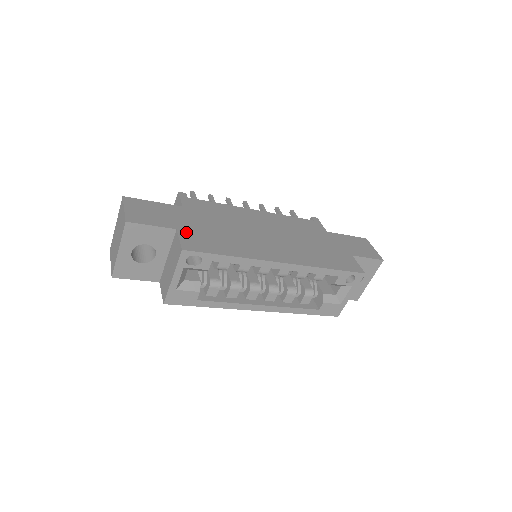
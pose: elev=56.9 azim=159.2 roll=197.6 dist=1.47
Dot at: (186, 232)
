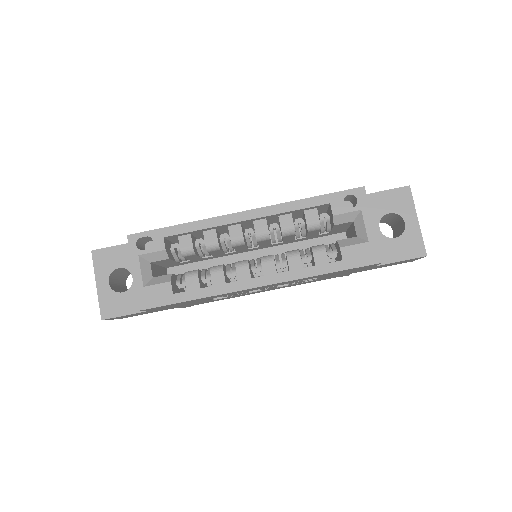
Dot at: occluded
